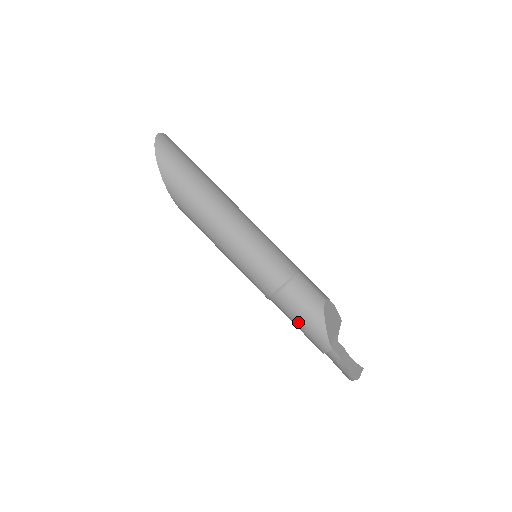
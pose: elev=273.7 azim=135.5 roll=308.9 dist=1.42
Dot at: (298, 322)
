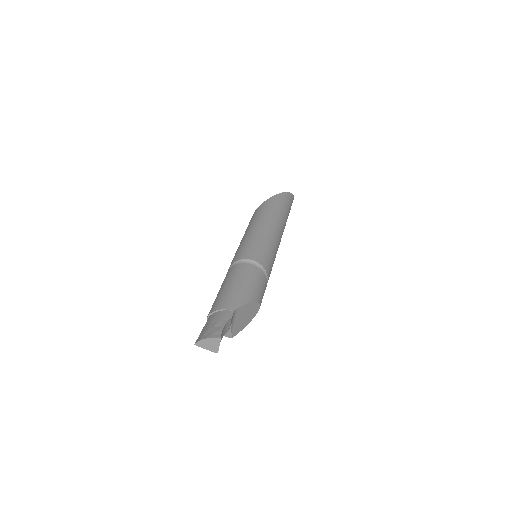
Dot at: (237, 282)
